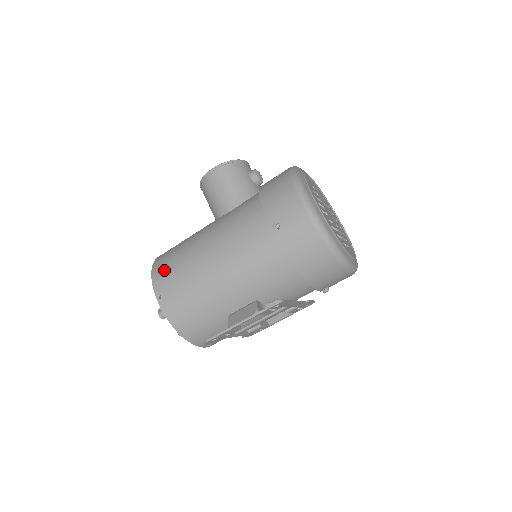
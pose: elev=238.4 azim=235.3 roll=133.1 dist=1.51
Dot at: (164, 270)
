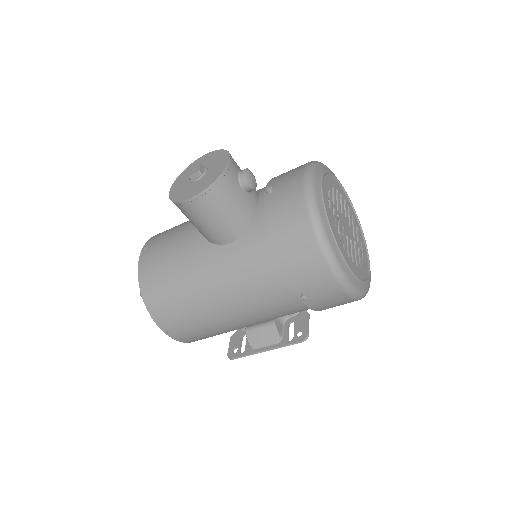
Dot at: (164, 310)
